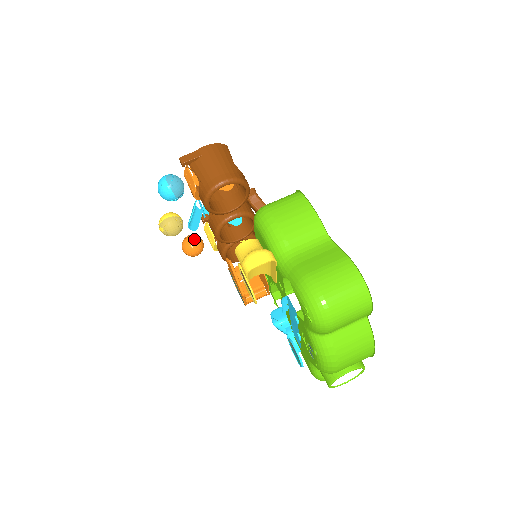
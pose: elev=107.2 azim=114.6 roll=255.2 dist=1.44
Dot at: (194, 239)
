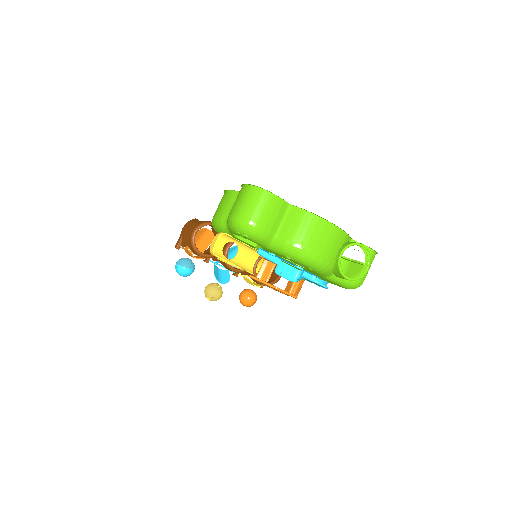
Dot at: (242, 292)
